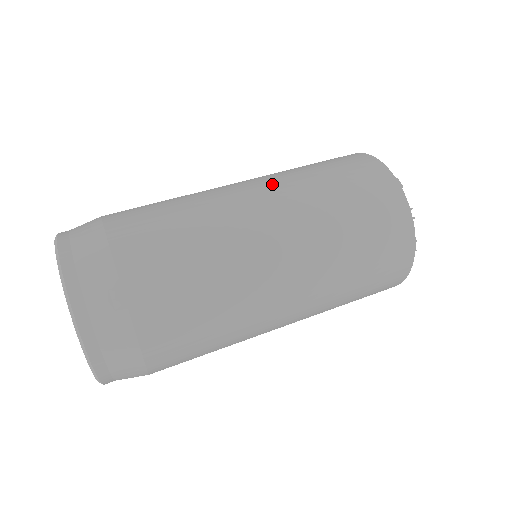
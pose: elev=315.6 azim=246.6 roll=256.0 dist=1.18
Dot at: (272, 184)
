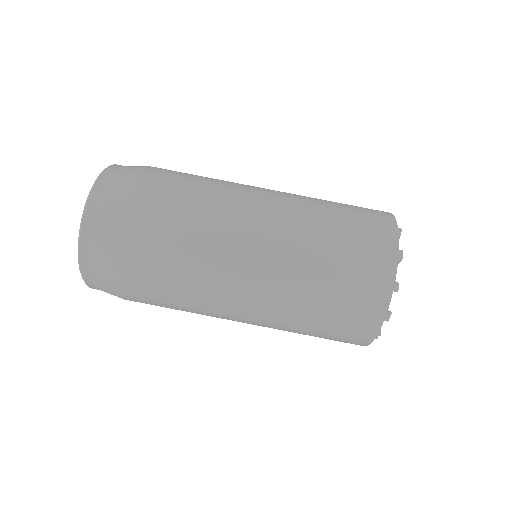
Dot at: (277, 262)
